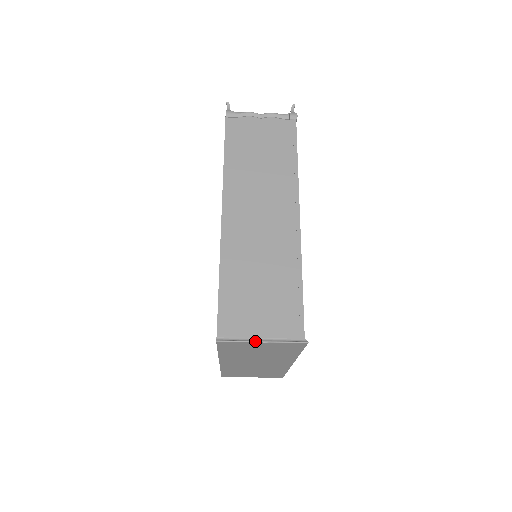
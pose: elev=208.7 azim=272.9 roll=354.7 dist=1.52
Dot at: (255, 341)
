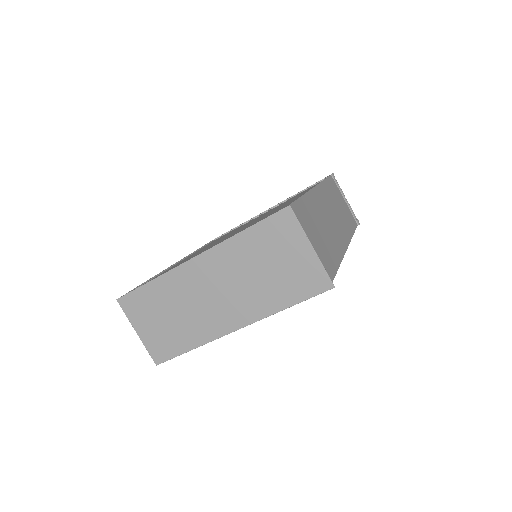
Dot at: occluded
